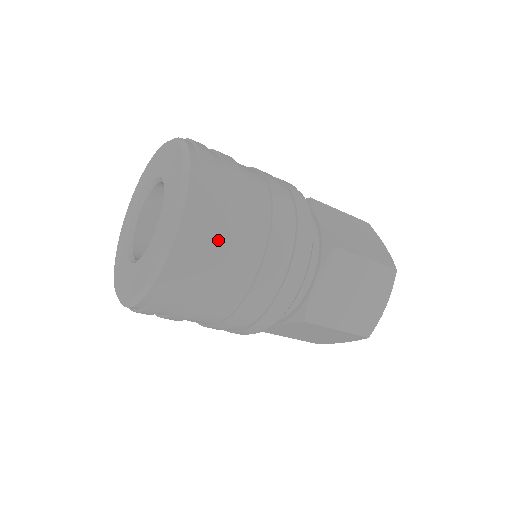
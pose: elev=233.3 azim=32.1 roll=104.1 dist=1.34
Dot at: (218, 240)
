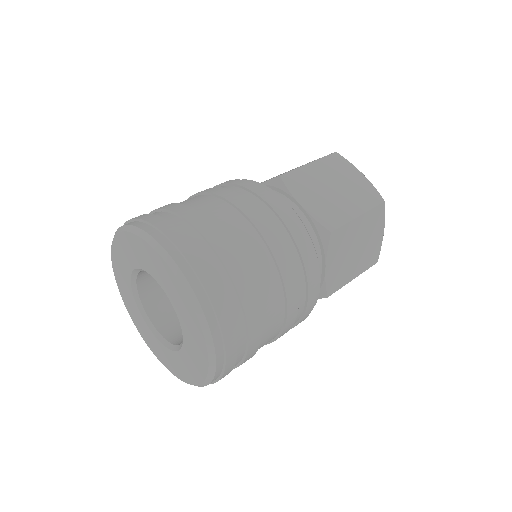
Dot at: (201, 233)
